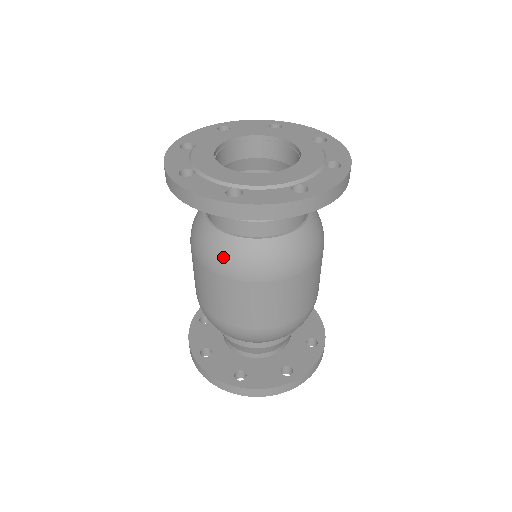
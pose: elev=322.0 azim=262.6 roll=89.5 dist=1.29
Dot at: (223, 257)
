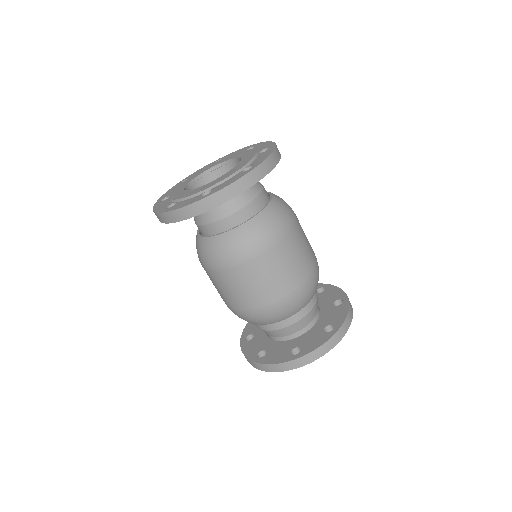
Dot at: (227, 251)
